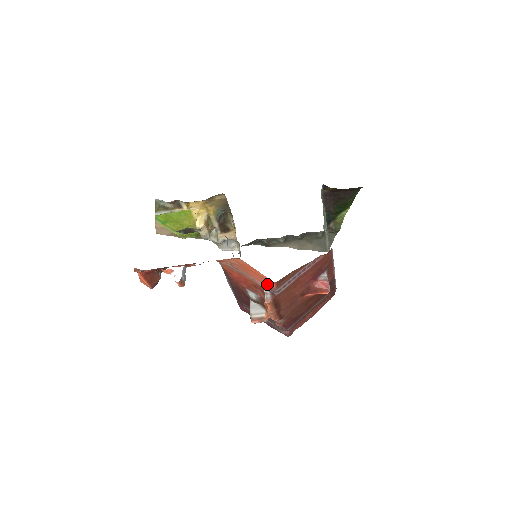
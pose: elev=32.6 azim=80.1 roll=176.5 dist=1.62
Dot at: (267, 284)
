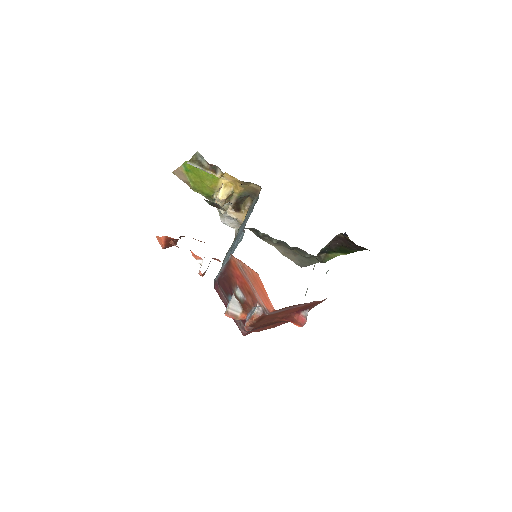
Dot at: (265, 304)
